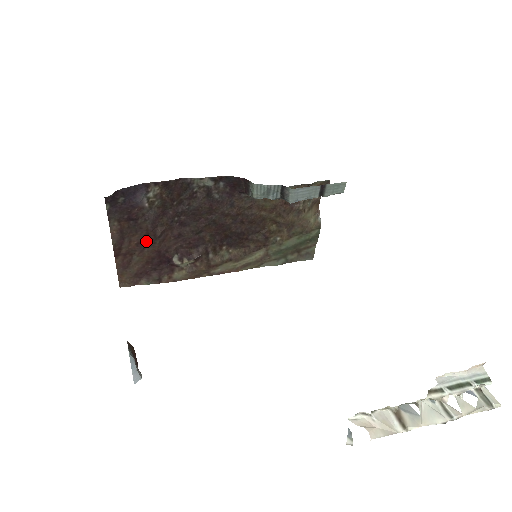
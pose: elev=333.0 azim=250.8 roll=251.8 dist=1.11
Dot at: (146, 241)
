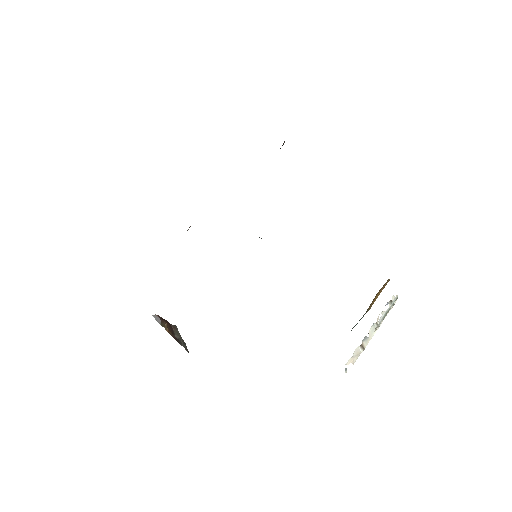
Dot at: occluded
